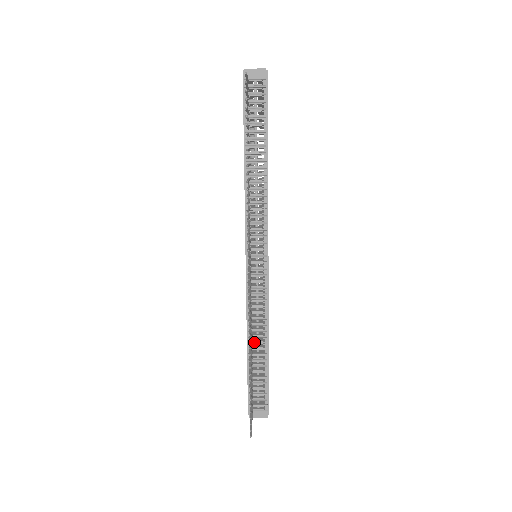
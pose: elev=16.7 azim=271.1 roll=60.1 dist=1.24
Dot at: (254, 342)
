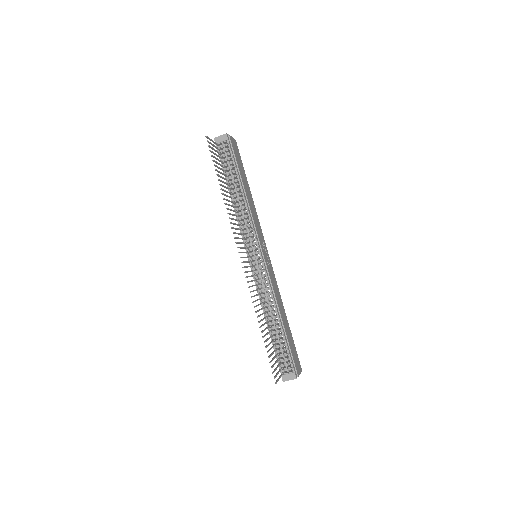
Dot at: (269, 318)
